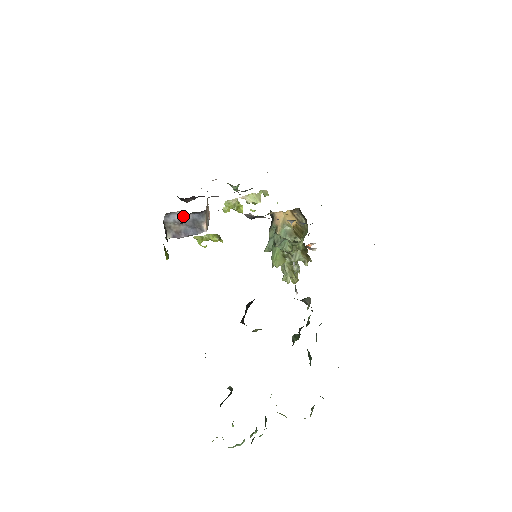
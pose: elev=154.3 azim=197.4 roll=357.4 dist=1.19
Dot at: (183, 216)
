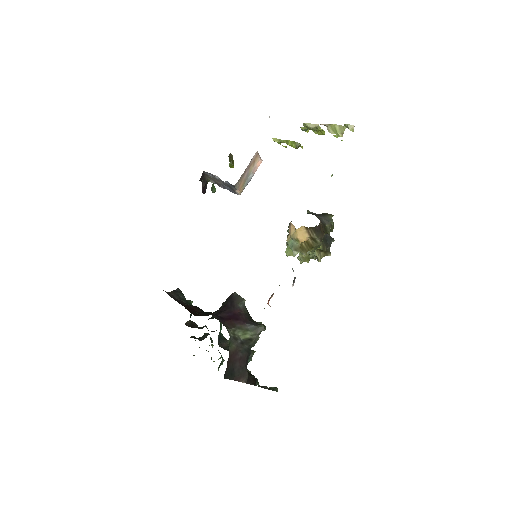
Dot at: (219, 178)
